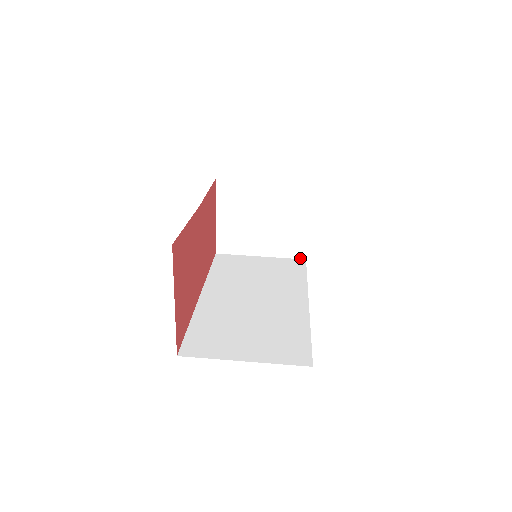
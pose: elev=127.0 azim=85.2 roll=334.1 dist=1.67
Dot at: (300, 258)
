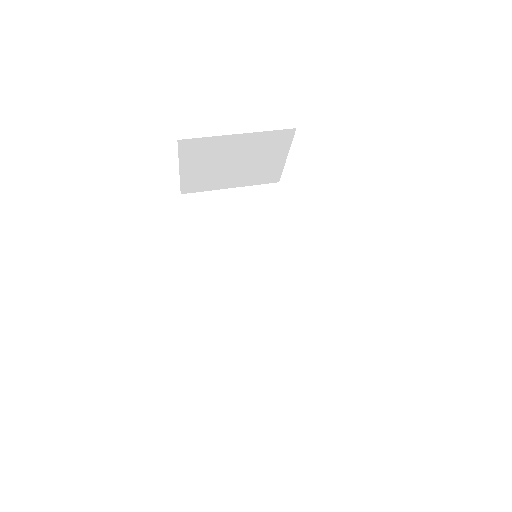
Dot at: (273, 182)
